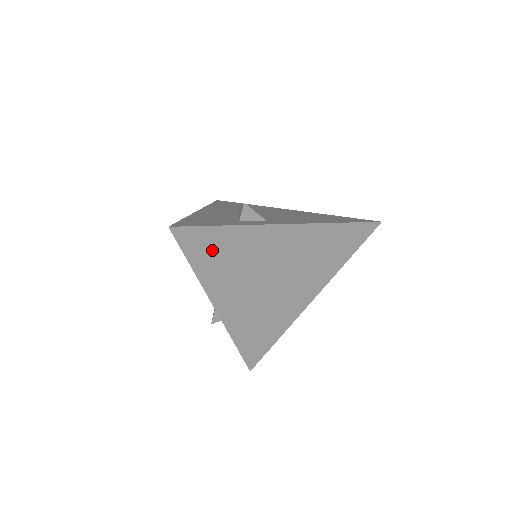
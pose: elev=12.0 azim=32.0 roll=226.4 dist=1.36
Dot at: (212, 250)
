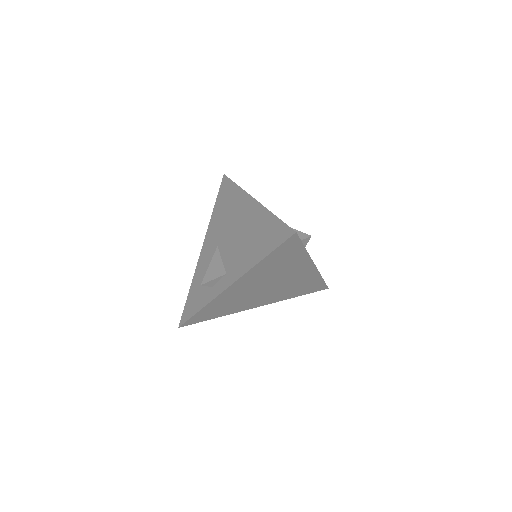
Dot at: (283, 256)
